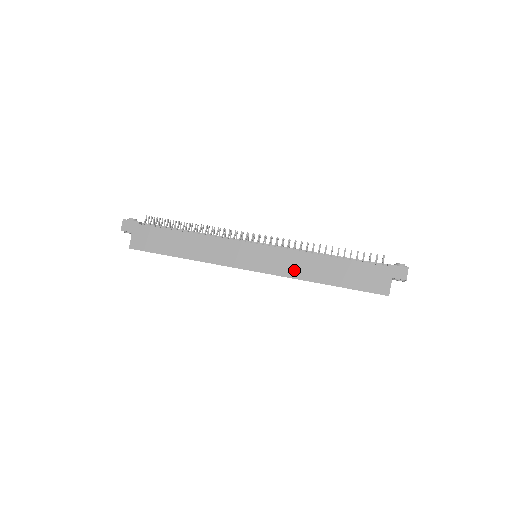
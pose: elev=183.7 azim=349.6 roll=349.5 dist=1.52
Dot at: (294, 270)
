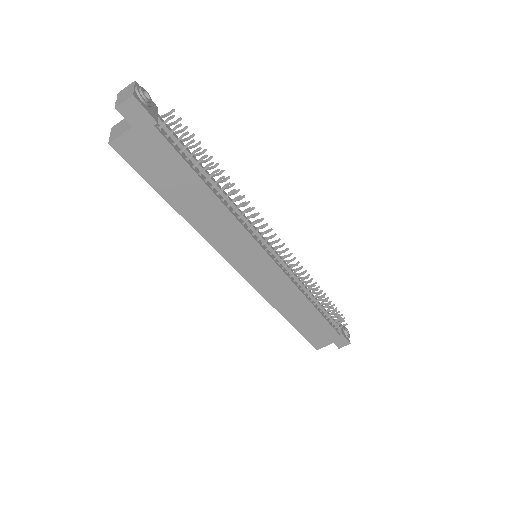
Dot at: (277, 297)
